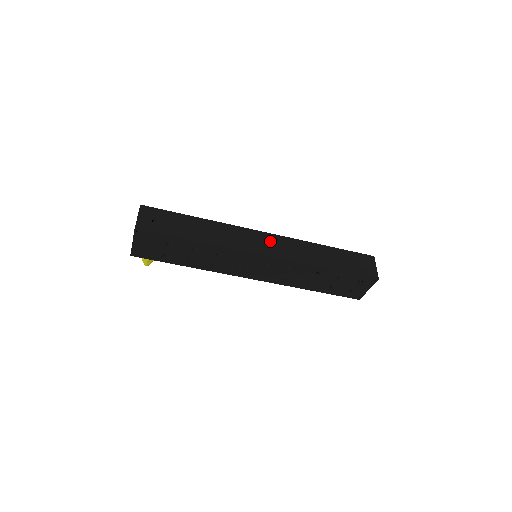
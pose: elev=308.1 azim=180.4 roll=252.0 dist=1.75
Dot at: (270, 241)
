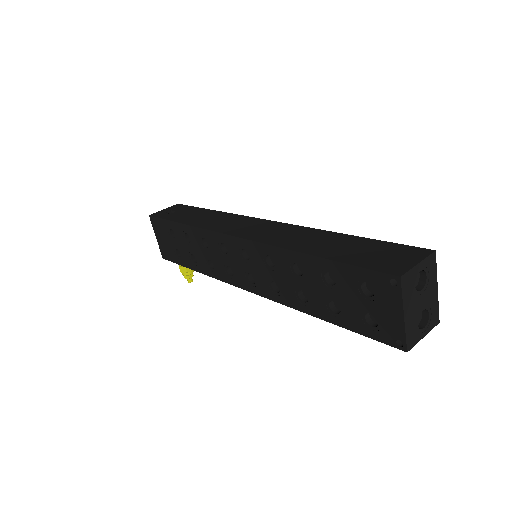
Dot at: (262, 226)
